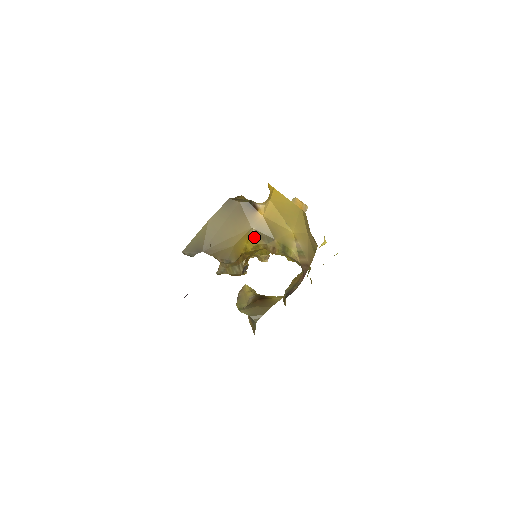
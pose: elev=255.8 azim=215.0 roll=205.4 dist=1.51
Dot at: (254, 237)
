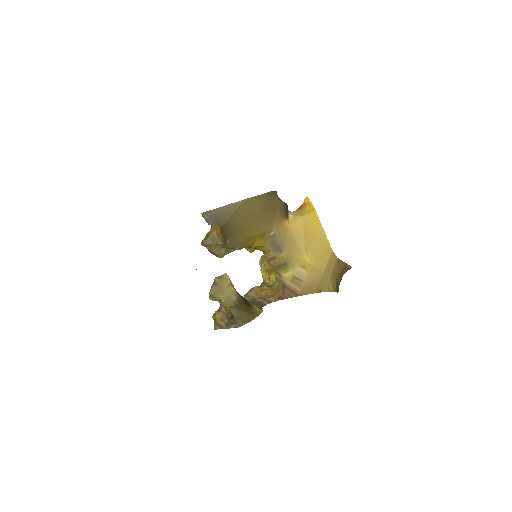
Dot at: (267, 239)
